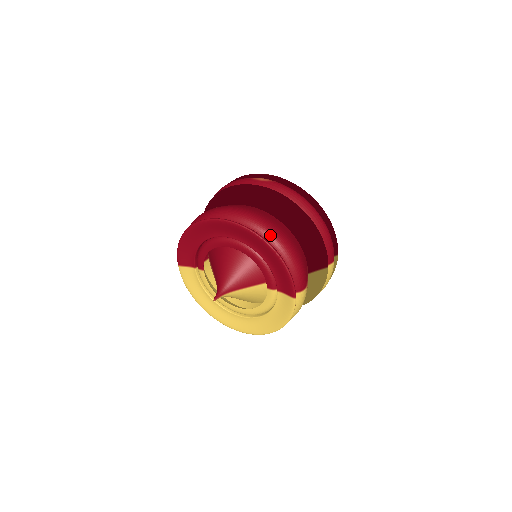
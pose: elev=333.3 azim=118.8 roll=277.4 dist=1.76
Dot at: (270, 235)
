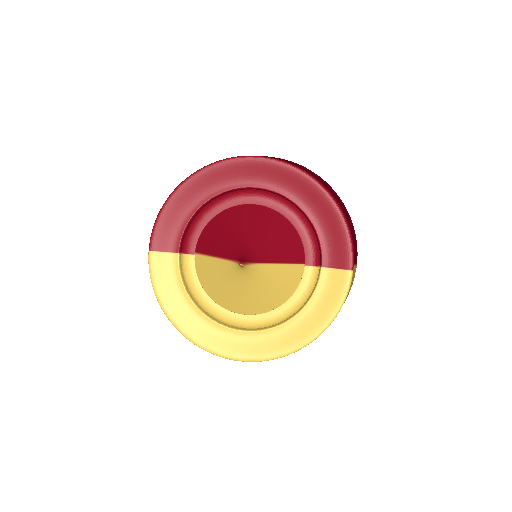
Dot at: occluded
